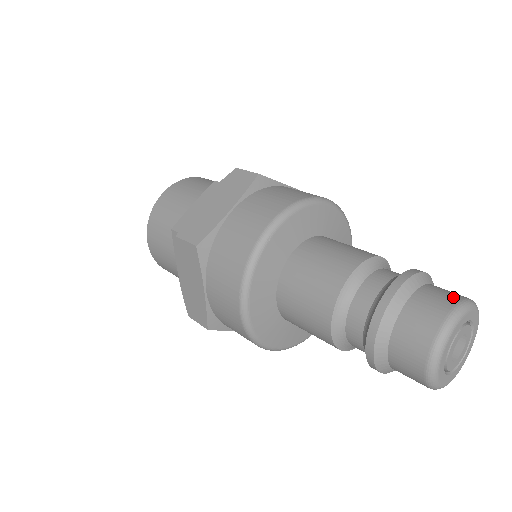
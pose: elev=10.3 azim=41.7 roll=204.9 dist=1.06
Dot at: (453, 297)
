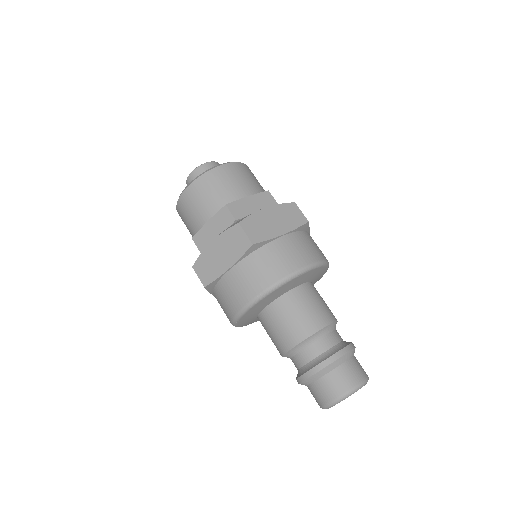
Dot at: (365, 372)
